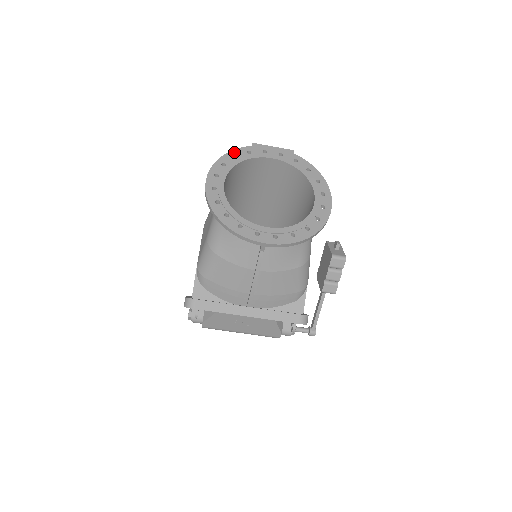
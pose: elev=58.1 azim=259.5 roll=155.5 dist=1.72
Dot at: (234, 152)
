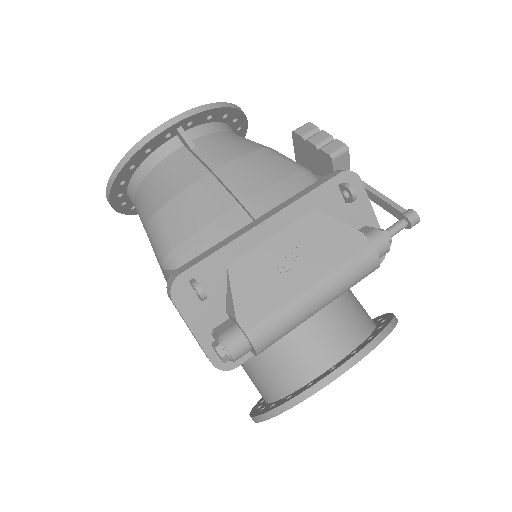
Dot at: occluded
